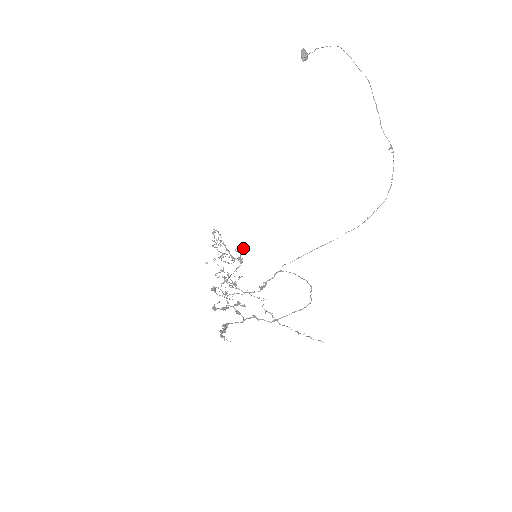
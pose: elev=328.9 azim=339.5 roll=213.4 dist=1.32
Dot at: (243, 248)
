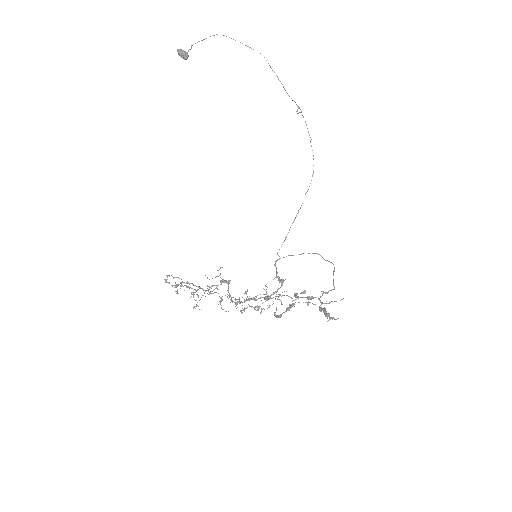
Dot at: (222, 267)
